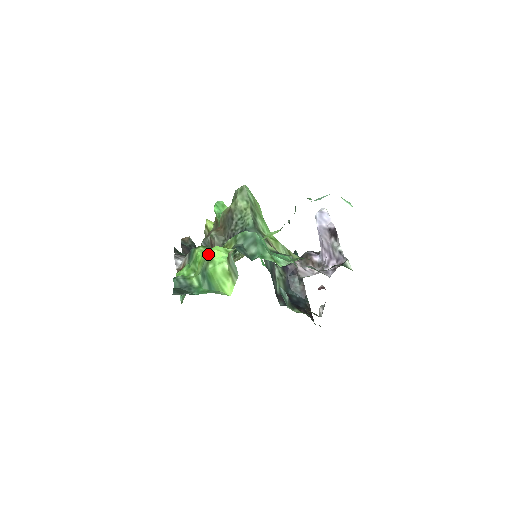
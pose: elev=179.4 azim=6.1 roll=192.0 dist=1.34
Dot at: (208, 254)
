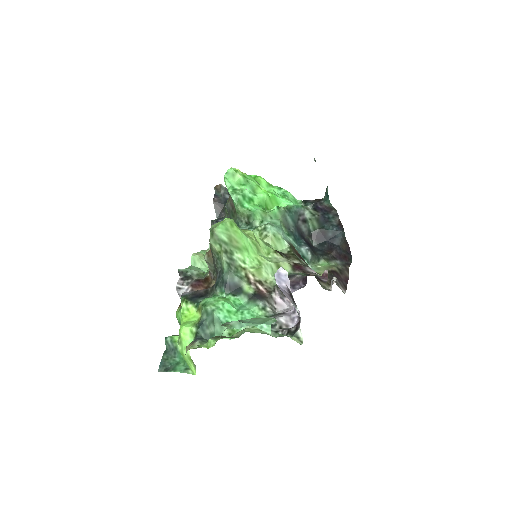
Dot at: occluded
